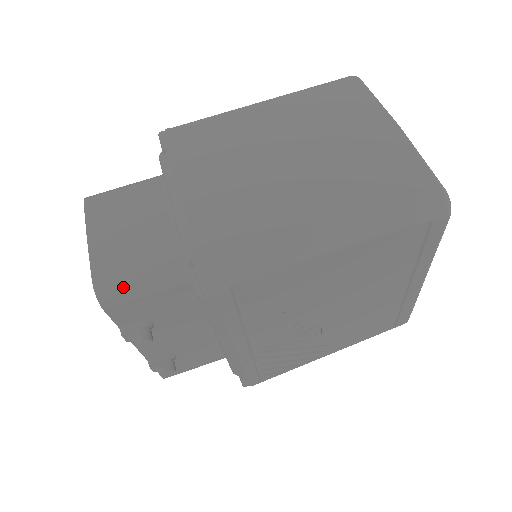
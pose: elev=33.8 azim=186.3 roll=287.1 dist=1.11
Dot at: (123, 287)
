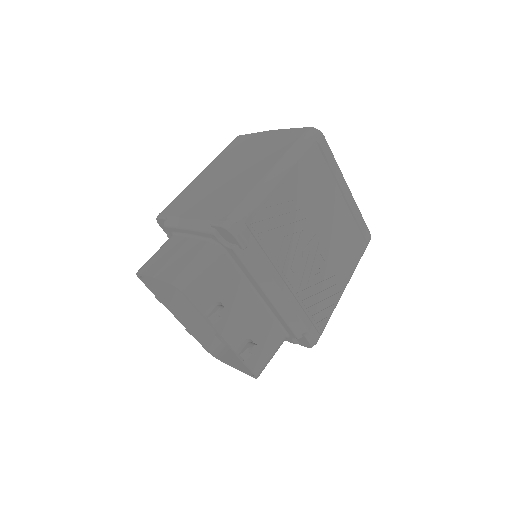
Dot at: (190, 275)
